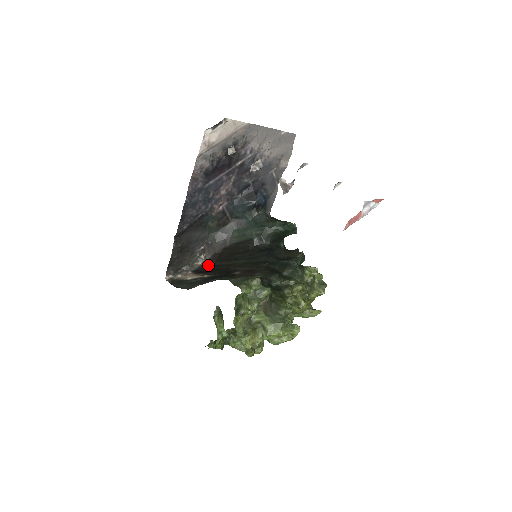
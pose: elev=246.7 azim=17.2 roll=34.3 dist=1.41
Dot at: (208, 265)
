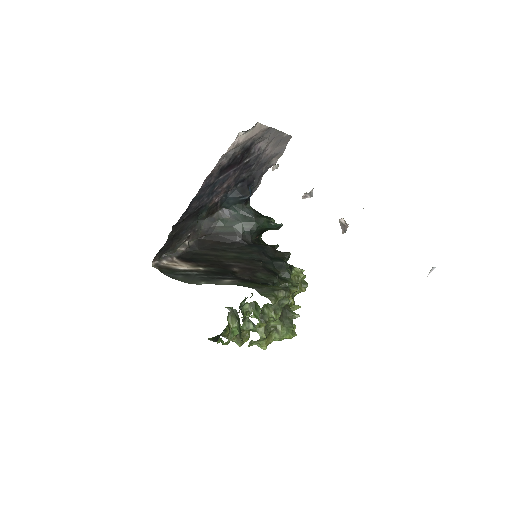
Dot at: (192, 252)
